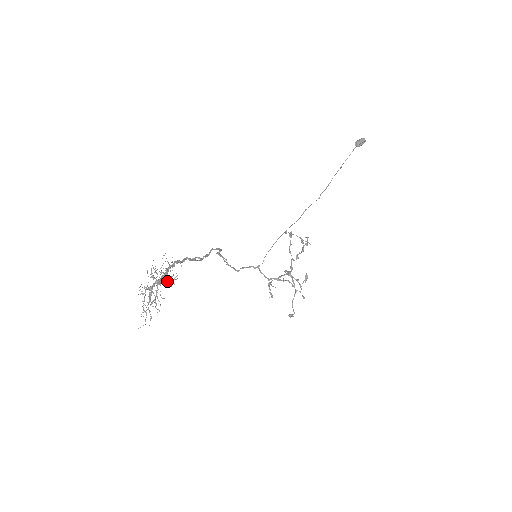
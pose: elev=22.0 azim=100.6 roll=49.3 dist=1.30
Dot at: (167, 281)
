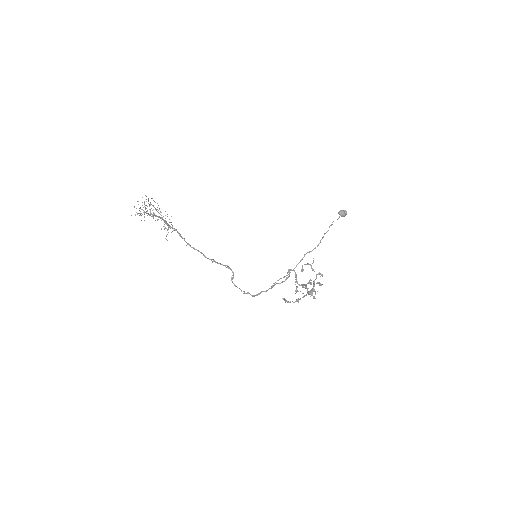
Dot at: (165, 227)
